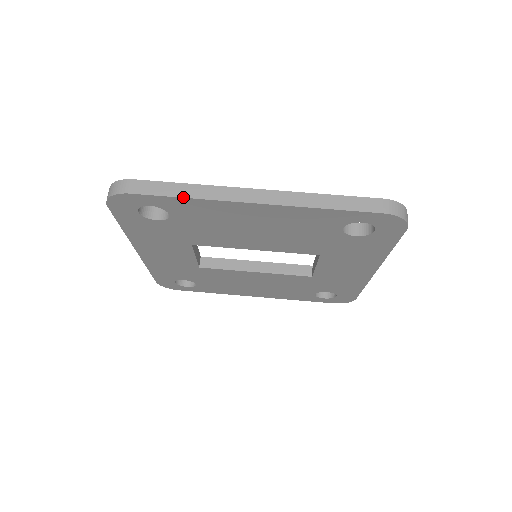
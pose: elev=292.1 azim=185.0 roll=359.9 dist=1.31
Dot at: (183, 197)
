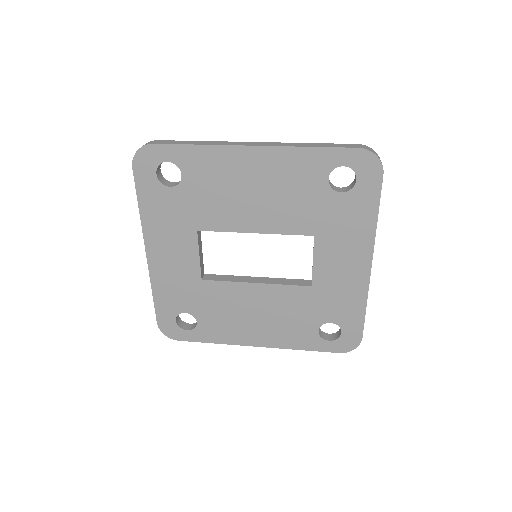
Dot at: (195, 144)
